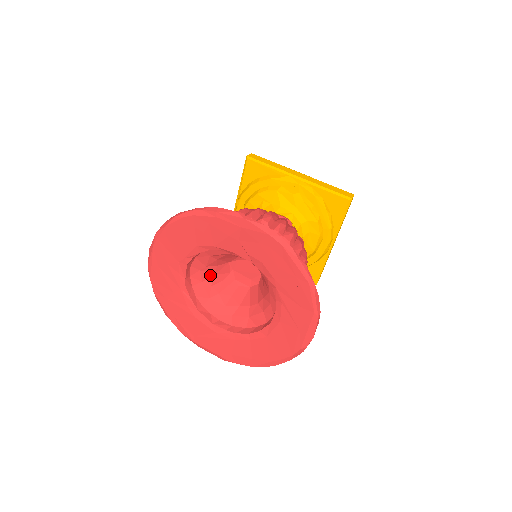
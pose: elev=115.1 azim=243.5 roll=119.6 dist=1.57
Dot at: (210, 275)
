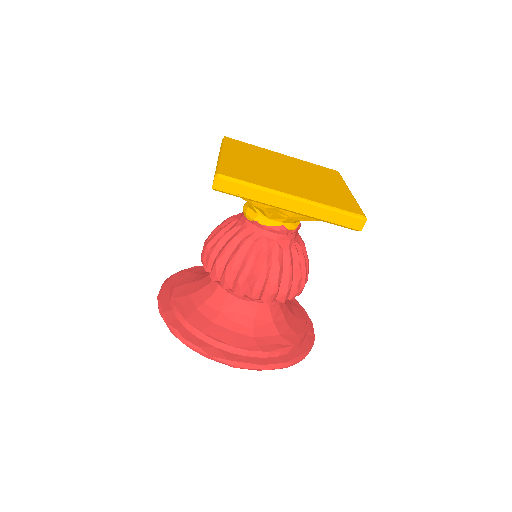
Dot at: occluded
